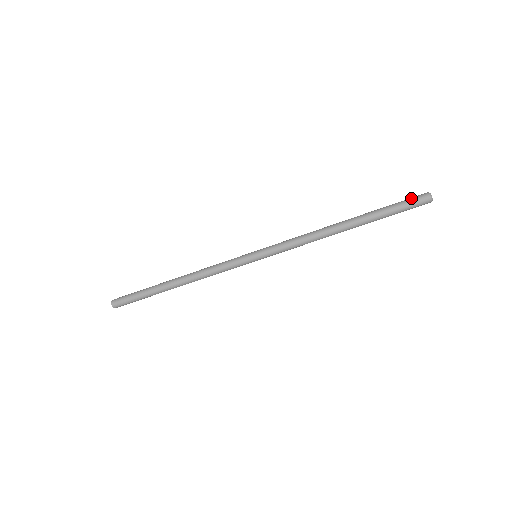
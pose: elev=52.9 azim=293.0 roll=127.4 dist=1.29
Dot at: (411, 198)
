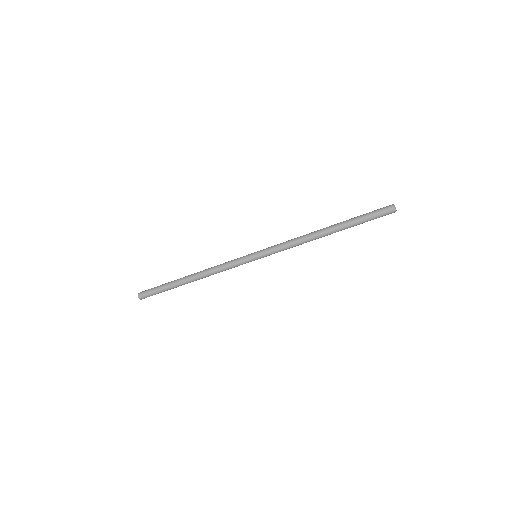
Dot at: (379, 209)
